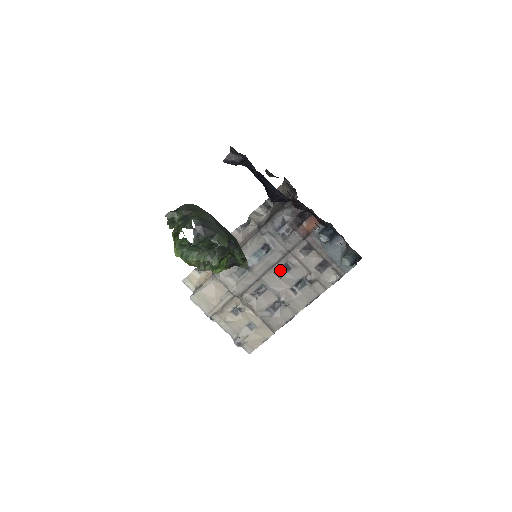
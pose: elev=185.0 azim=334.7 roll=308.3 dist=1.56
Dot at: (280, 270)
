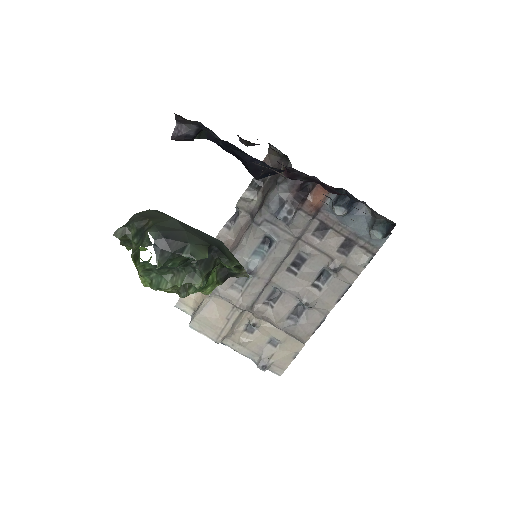
Dot at: (293, 265)
